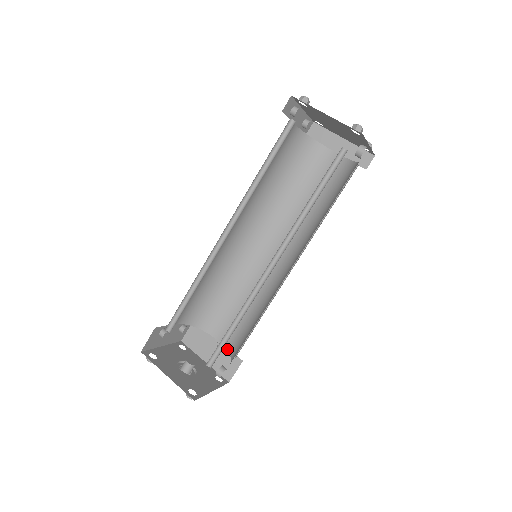
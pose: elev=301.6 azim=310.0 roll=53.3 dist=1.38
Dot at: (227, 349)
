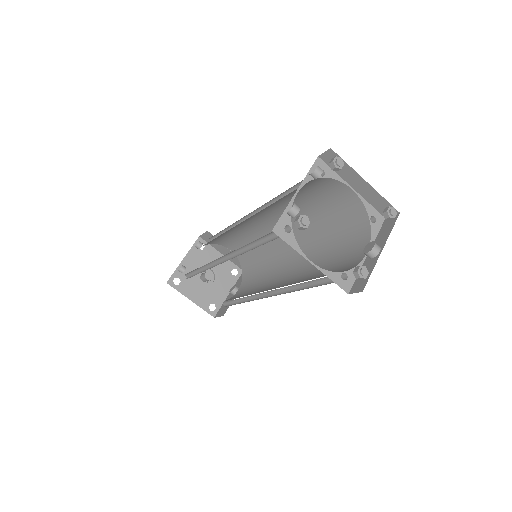
Dot at: (239, 261)
